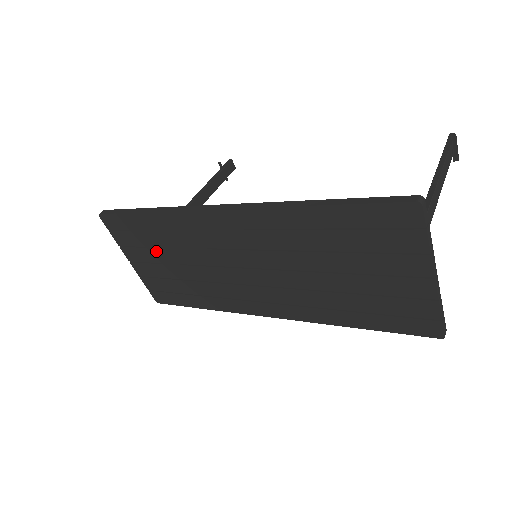
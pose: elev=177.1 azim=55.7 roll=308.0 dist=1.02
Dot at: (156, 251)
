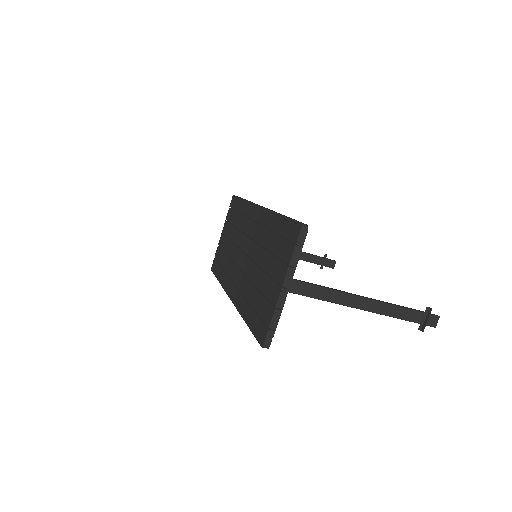
Dot at: (231, 228)
